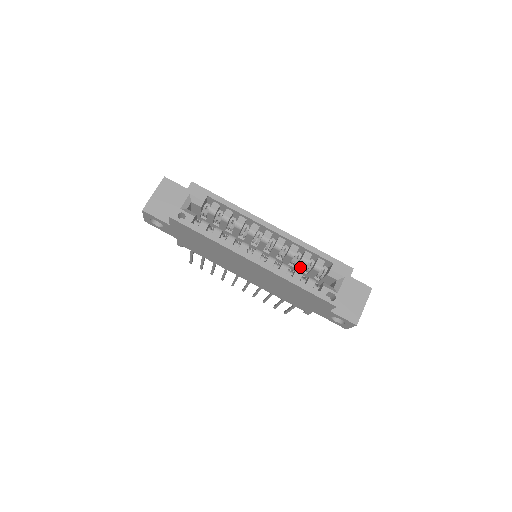
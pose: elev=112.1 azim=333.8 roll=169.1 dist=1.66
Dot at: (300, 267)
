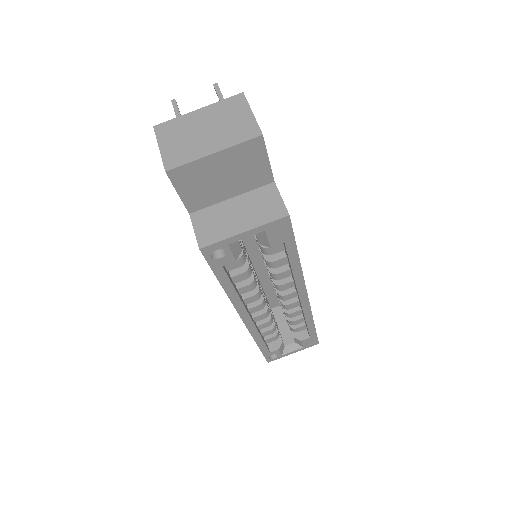
Dot at: occluded
